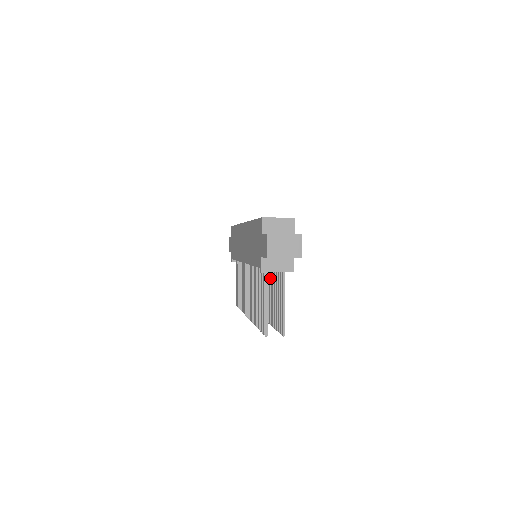
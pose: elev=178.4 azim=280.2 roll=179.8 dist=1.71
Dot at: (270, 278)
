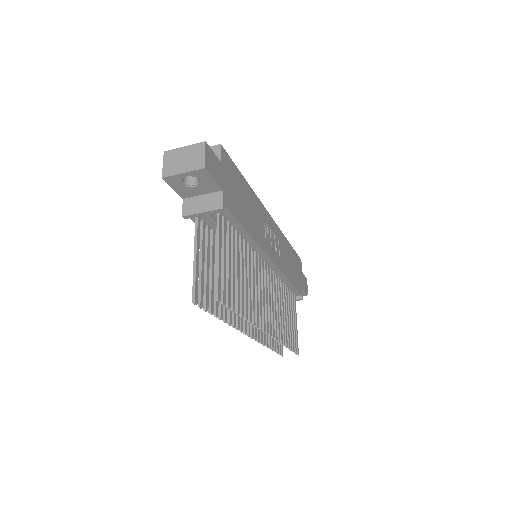
Dot at: (247, 260)
